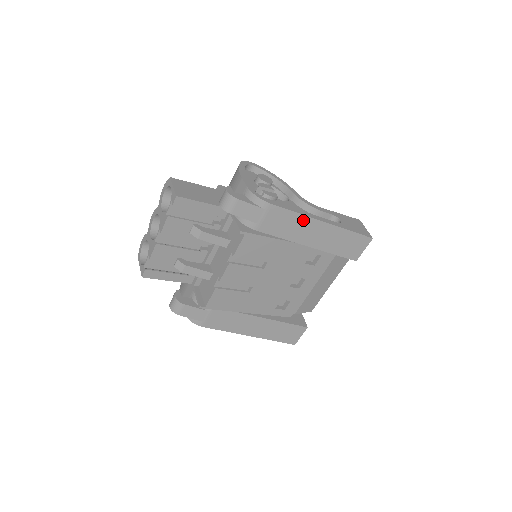
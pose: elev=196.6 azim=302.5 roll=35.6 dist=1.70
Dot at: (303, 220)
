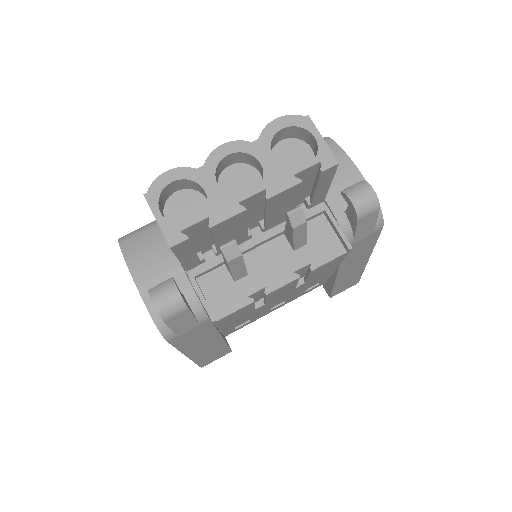
Dot at: (367, 252)
